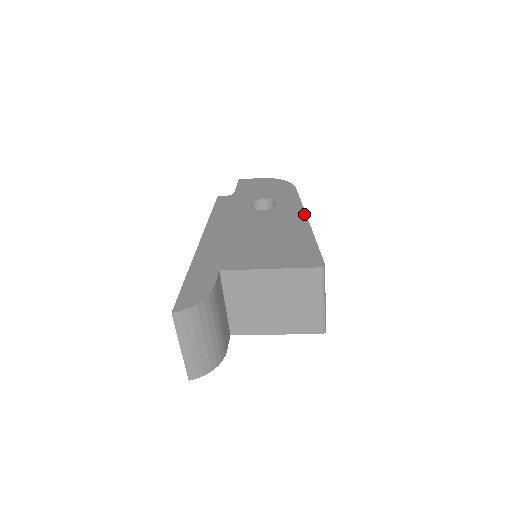
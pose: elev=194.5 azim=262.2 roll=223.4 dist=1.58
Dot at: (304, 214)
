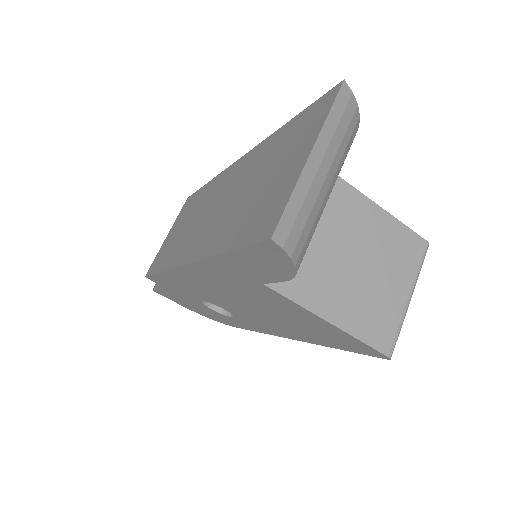
Dot at: occluded
